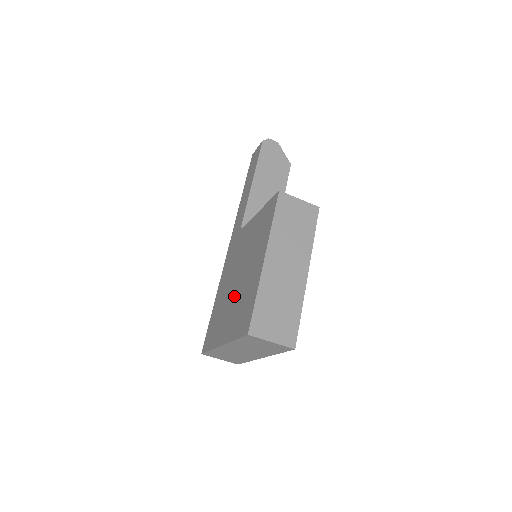
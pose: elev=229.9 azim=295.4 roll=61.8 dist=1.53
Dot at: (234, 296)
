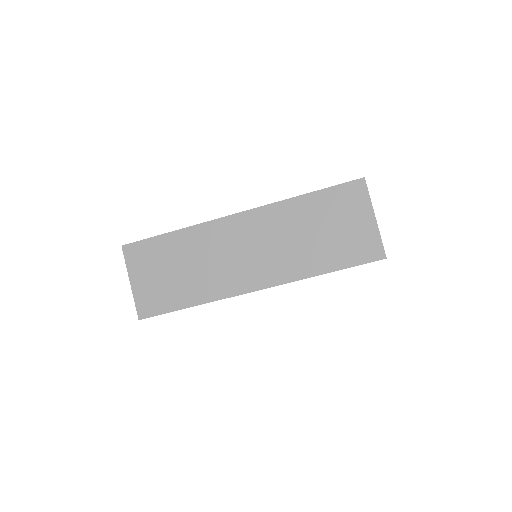
Dot at: occluded
